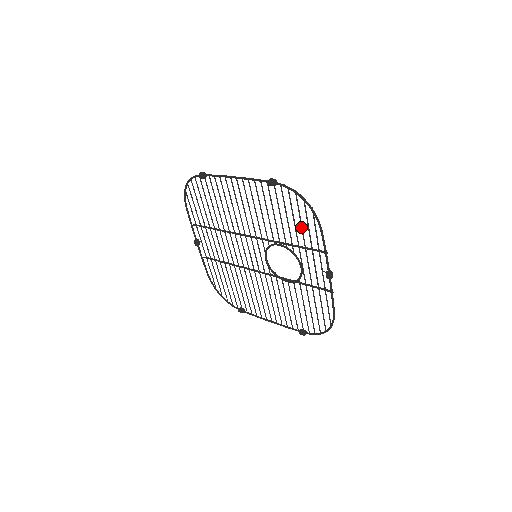
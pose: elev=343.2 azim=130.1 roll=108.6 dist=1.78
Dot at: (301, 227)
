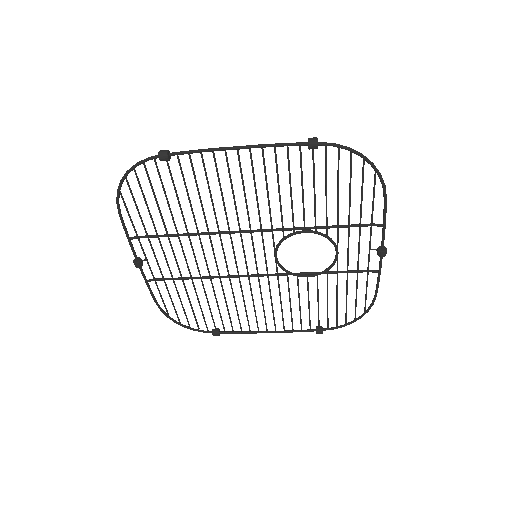
Dot at: (349, 199)
